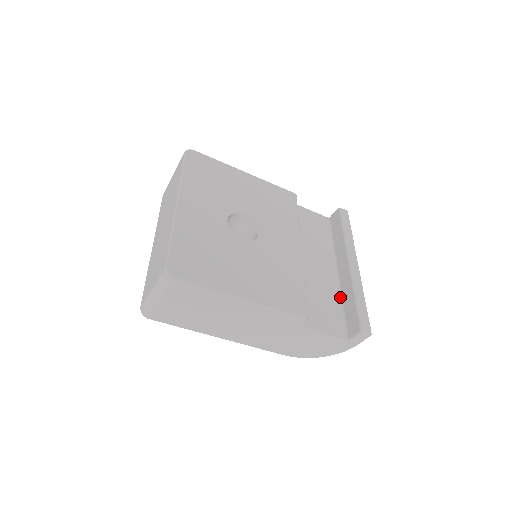
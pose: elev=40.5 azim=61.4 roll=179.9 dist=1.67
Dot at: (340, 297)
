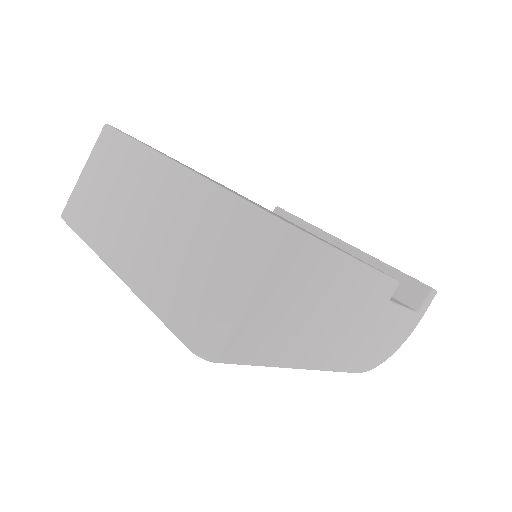
Dot at: occluded
